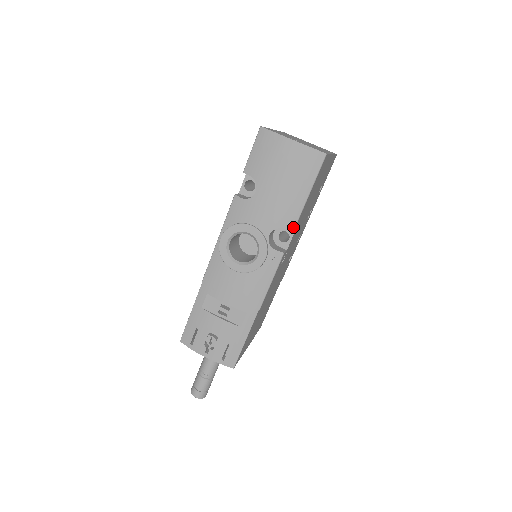
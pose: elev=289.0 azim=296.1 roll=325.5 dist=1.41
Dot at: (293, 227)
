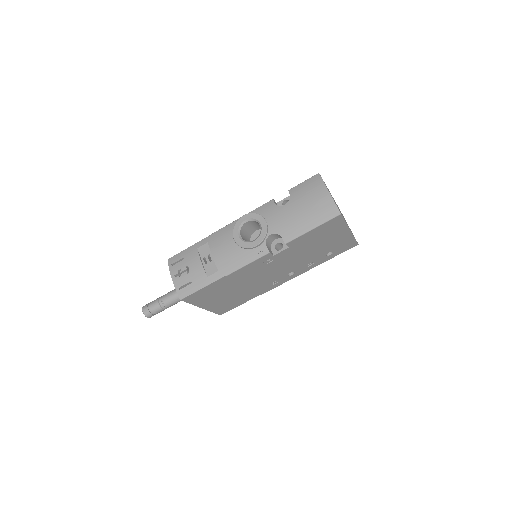
Dot at: (288, 241)
